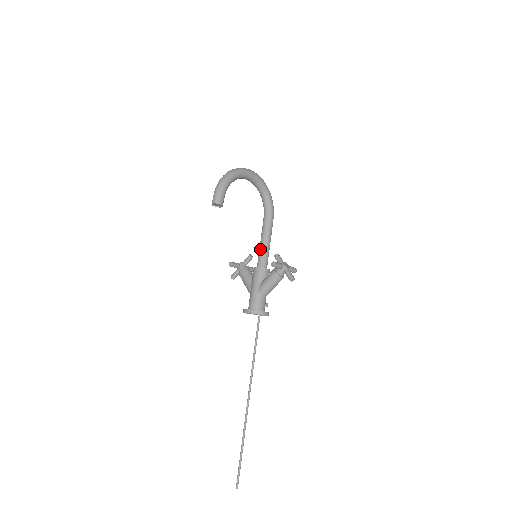
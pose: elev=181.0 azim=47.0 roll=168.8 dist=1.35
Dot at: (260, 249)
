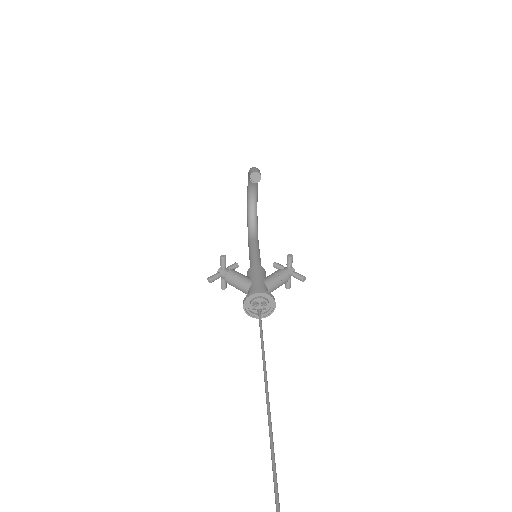
Dot at: (254, 256)
